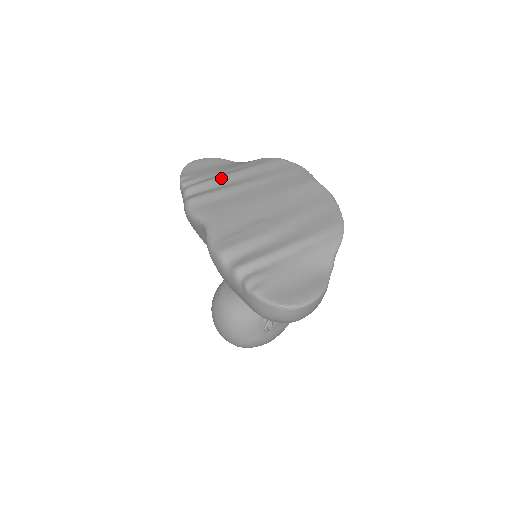
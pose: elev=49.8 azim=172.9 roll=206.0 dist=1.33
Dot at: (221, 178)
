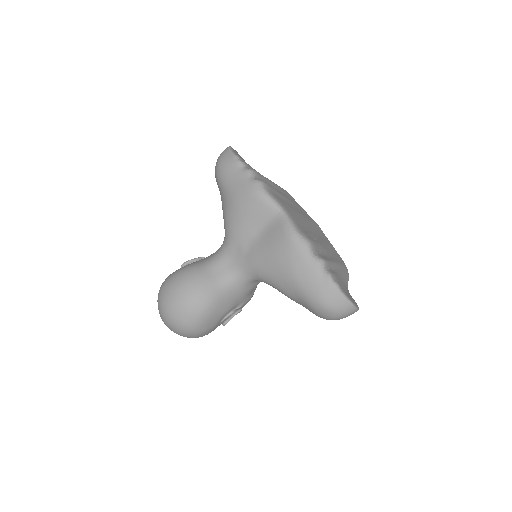
Dot at: (268, 180)
